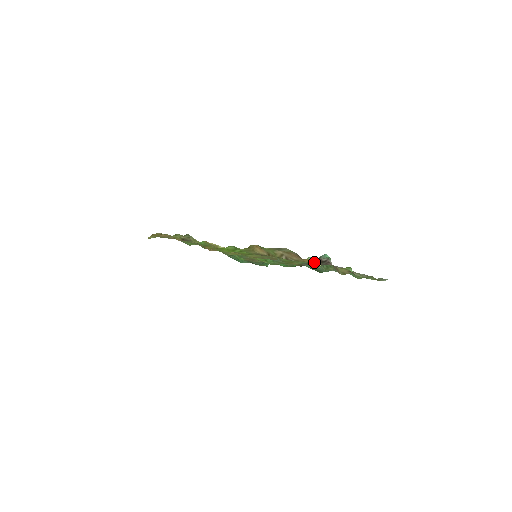
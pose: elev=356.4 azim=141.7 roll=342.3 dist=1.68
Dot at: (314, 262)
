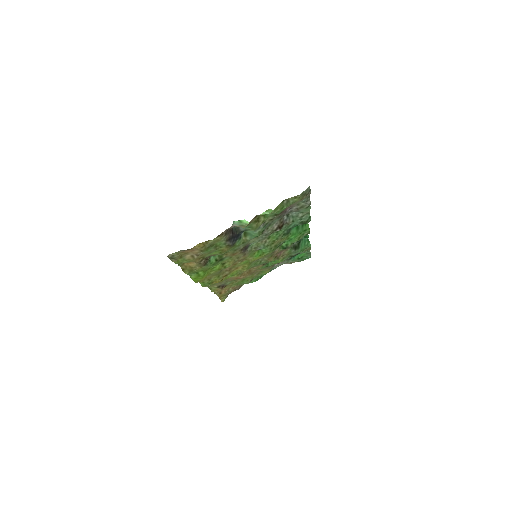
Dot at: (205, 242)
